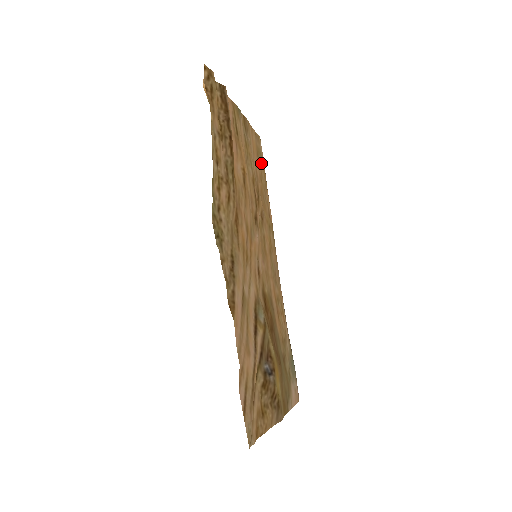
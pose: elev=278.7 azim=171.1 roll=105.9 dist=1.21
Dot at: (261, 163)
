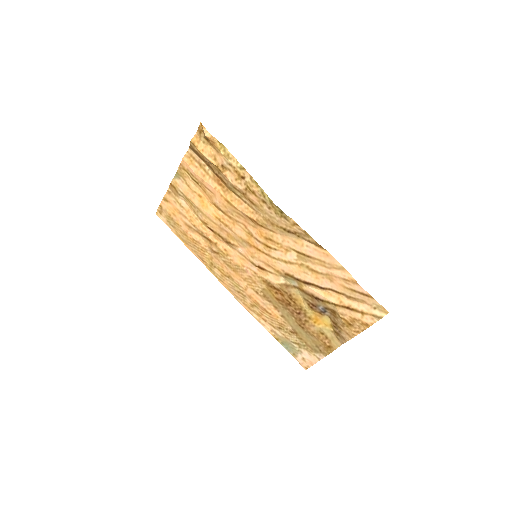
Dot at: (174, 227)
